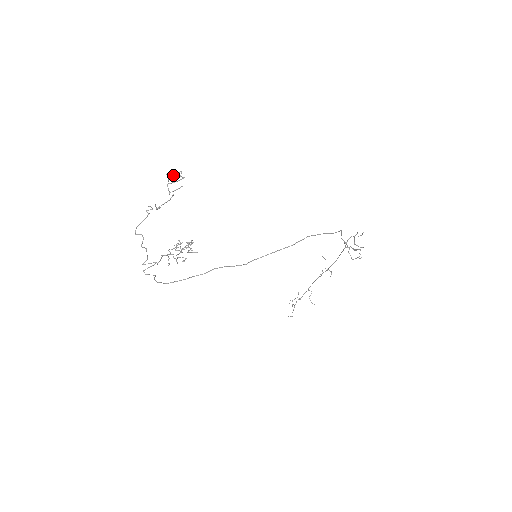
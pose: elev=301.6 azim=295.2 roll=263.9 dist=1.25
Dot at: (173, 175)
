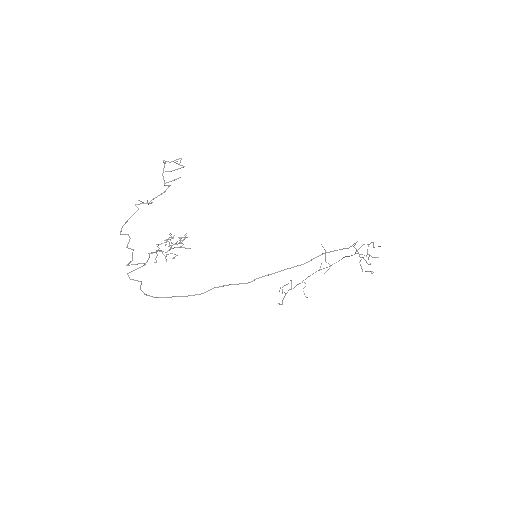
Dot at: (170, 162)
